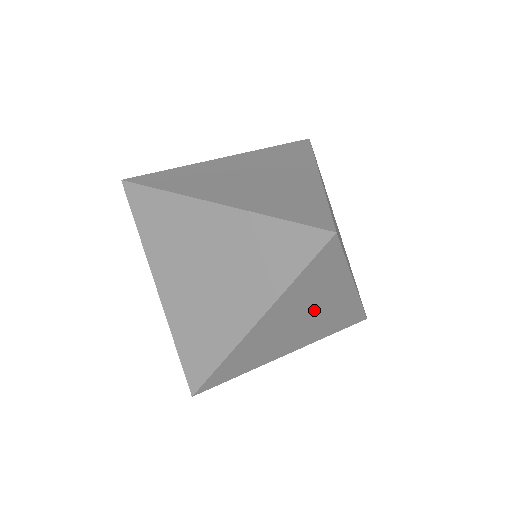
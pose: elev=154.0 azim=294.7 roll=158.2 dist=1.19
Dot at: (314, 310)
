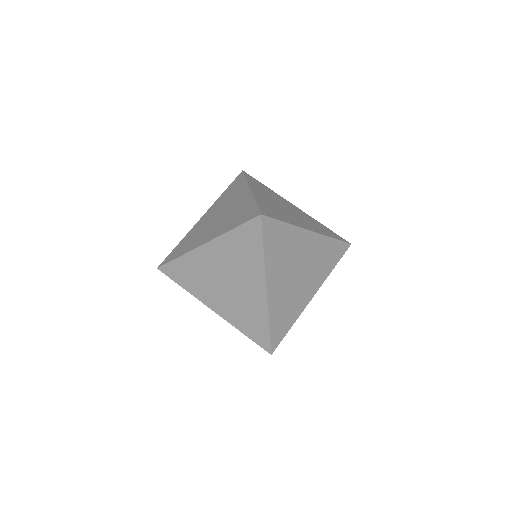
Dot at: (299, 261)
